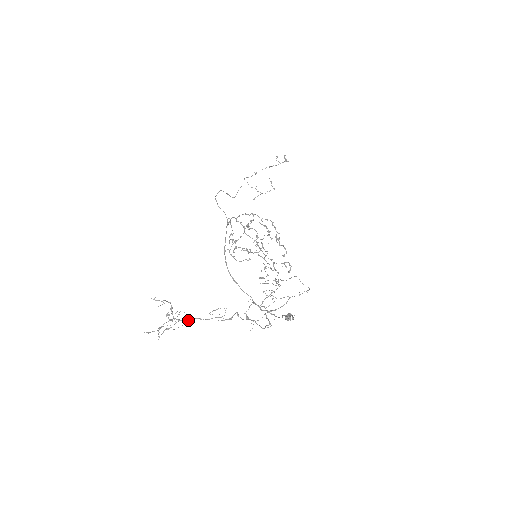
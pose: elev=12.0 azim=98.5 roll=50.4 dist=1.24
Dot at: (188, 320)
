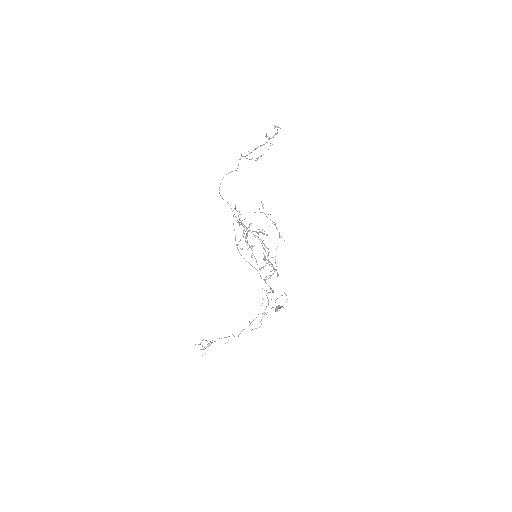
Dot at: occluded
